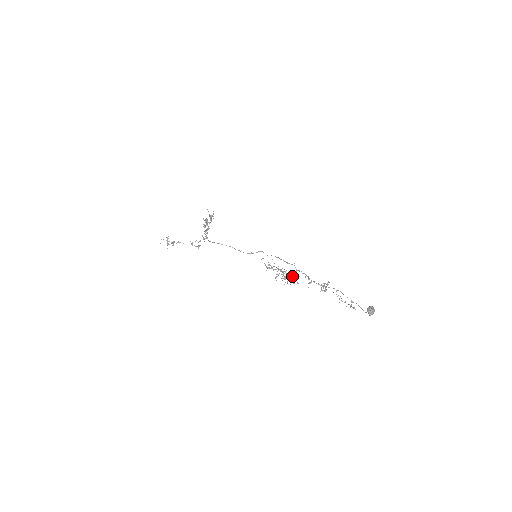
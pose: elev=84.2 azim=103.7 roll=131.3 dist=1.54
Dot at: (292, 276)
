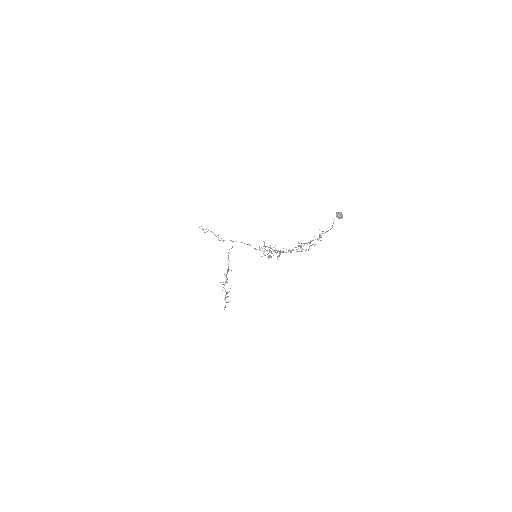
Dot at: (278, 251)
